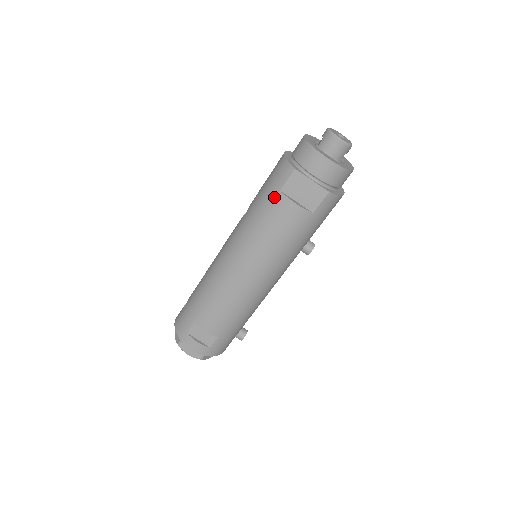
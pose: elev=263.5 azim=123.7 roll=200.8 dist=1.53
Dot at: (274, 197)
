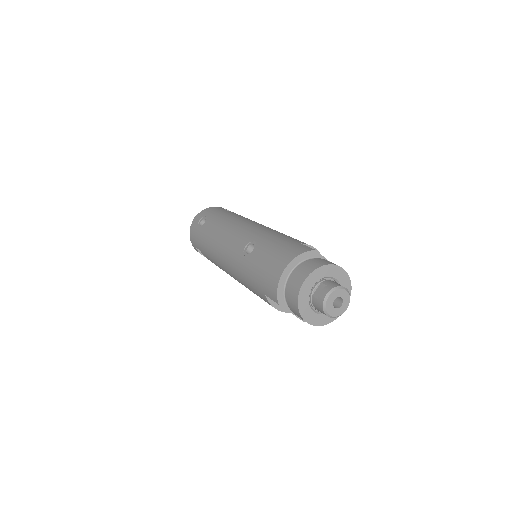
Dot at: (260, 291)
